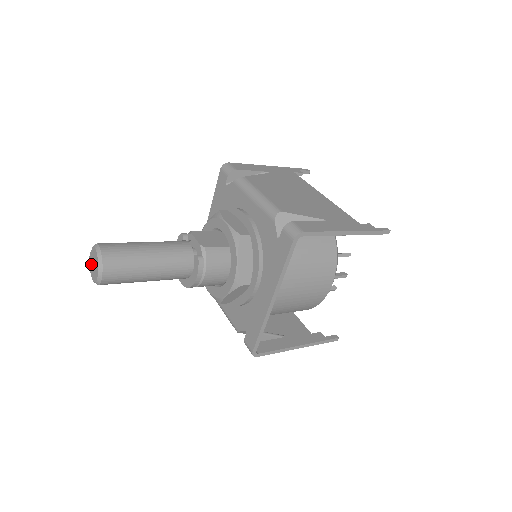
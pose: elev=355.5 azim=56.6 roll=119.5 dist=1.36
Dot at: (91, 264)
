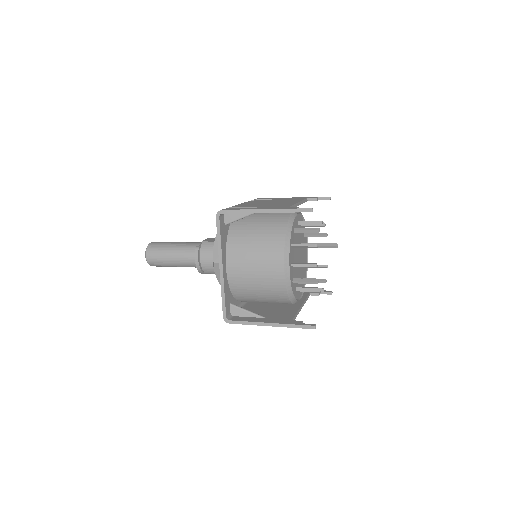
Dot at: occluded
